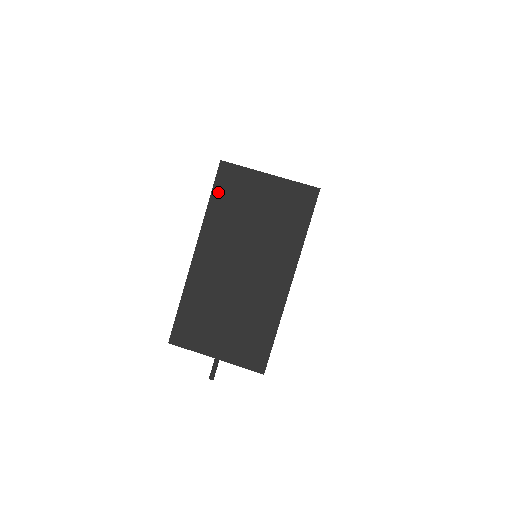
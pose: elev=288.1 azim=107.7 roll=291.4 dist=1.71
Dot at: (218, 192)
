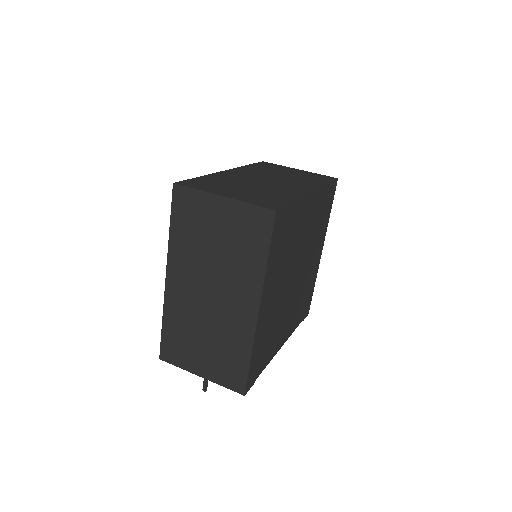
Dot at: (176, 217)
